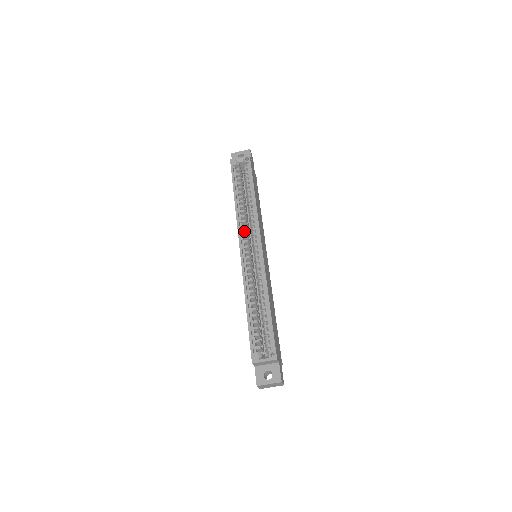
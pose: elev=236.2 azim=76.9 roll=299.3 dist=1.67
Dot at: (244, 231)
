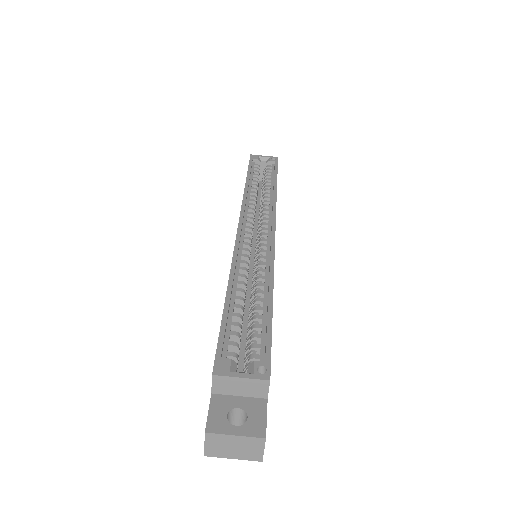
Dot at: (250, 213)
